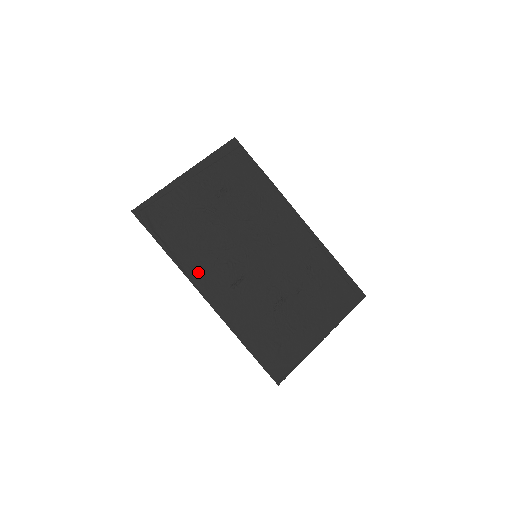
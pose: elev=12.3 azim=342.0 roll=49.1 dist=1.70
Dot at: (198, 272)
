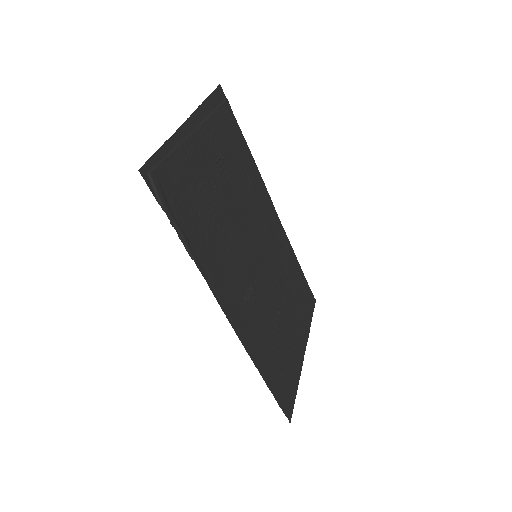
Dot at: (218, 281)
